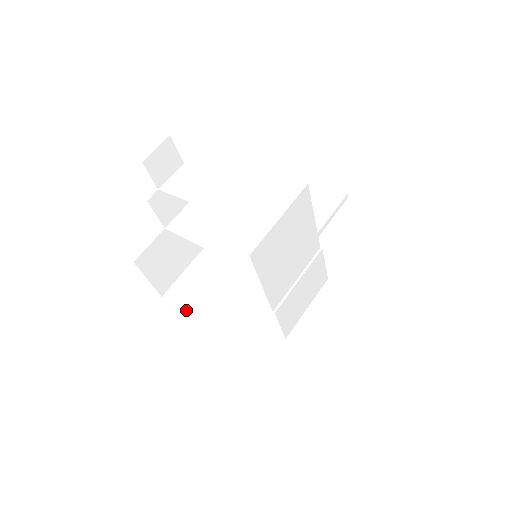
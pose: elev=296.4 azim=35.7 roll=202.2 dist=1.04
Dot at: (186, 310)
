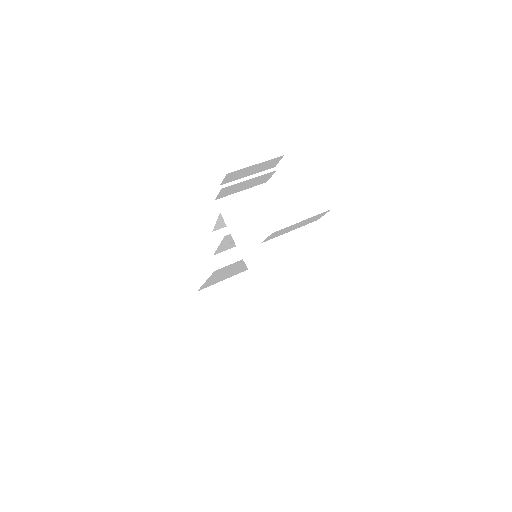
Dot at: occluded
